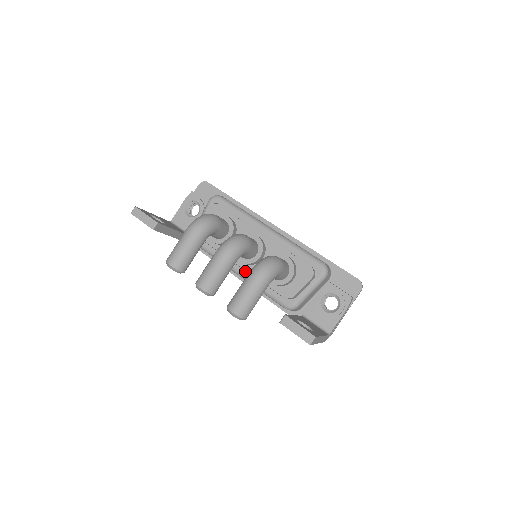
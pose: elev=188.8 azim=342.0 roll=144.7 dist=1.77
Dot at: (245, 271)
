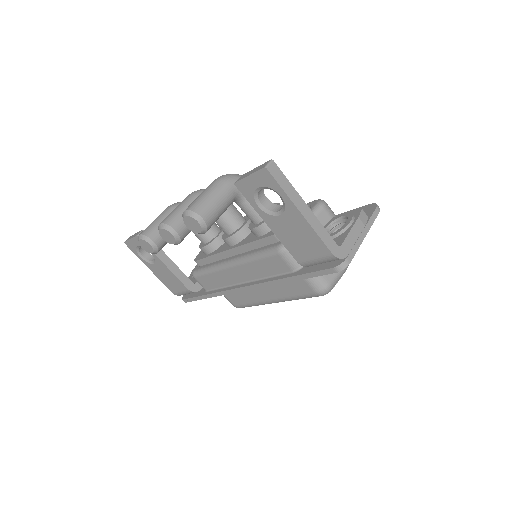
Dot at: (236, 255)
